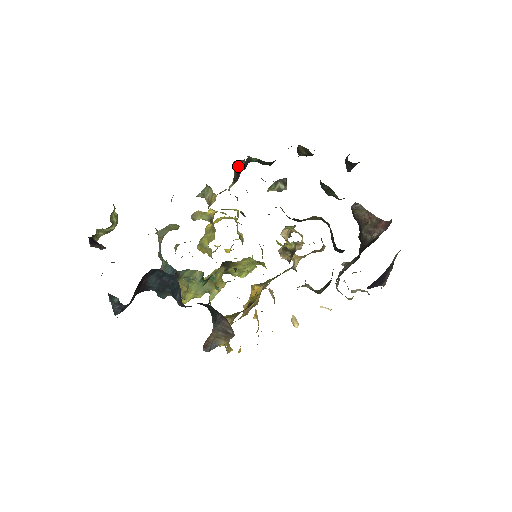
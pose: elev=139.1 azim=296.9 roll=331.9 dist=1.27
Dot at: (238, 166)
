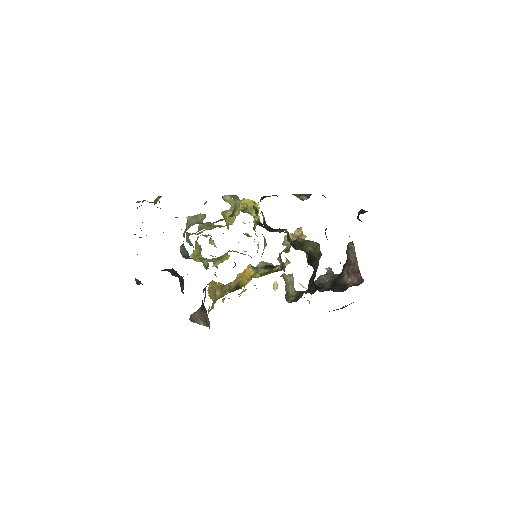
Dot at: (266, 196)
